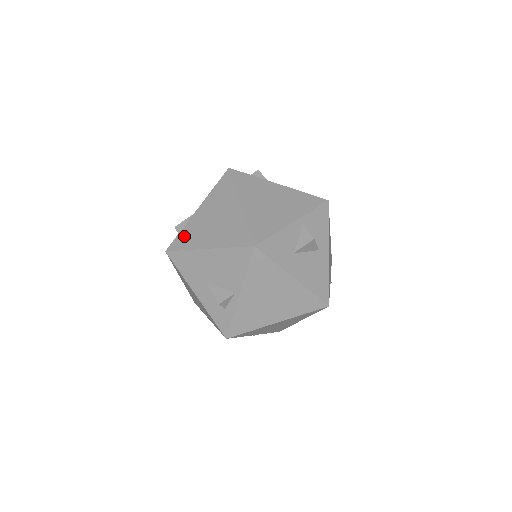
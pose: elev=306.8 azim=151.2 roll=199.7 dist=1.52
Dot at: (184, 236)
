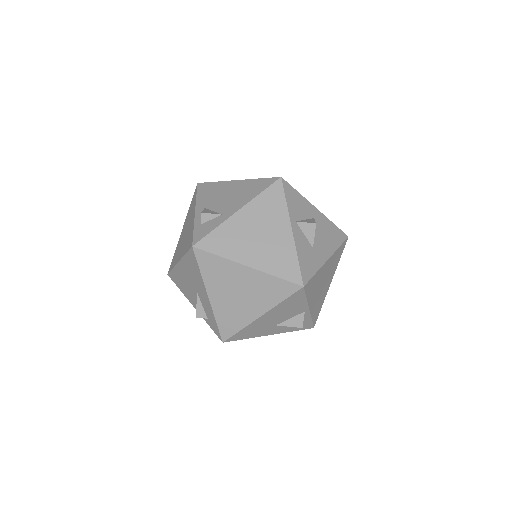
Dot at: (225, 322)
